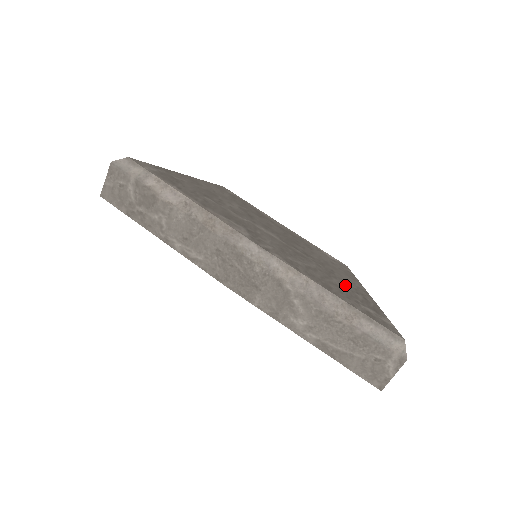
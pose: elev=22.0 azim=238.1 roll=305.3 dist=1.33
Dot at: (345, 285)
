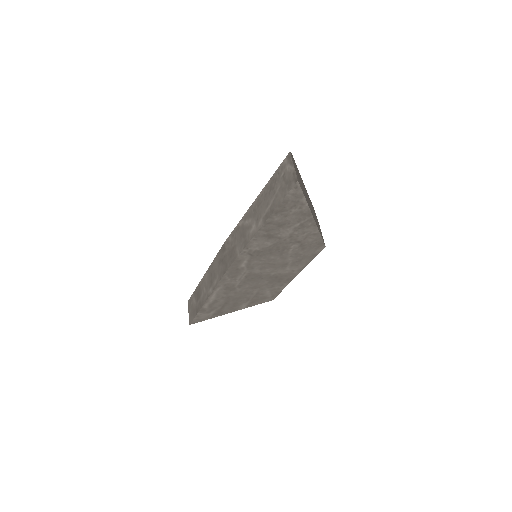
Dot at: occluded
